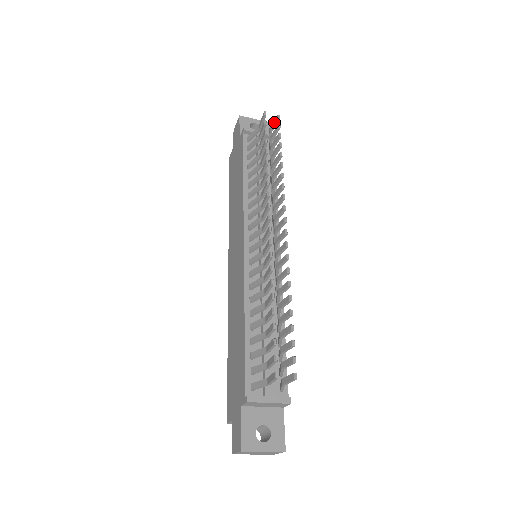
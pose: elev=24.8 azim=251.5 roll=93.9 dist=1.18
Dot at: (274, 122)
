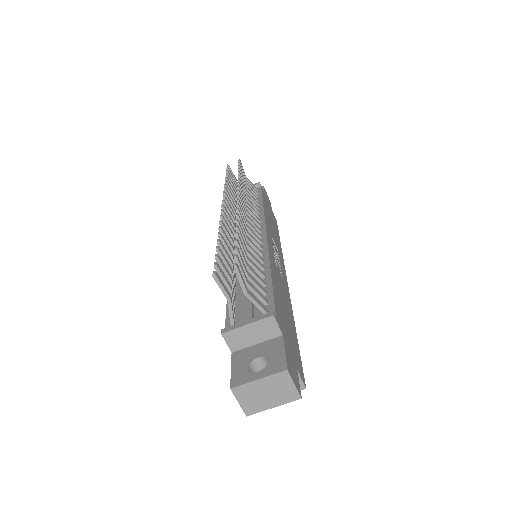
Dot at: occluded
